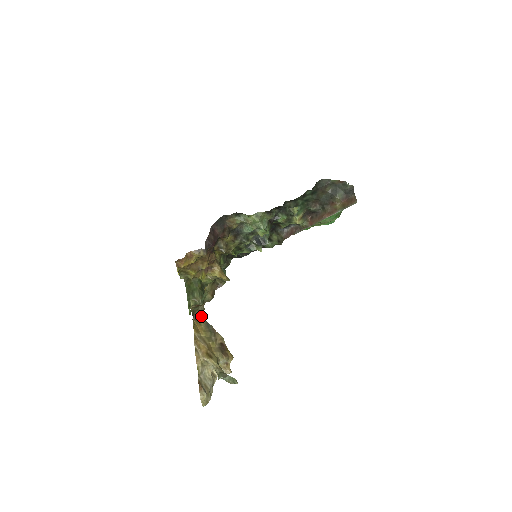
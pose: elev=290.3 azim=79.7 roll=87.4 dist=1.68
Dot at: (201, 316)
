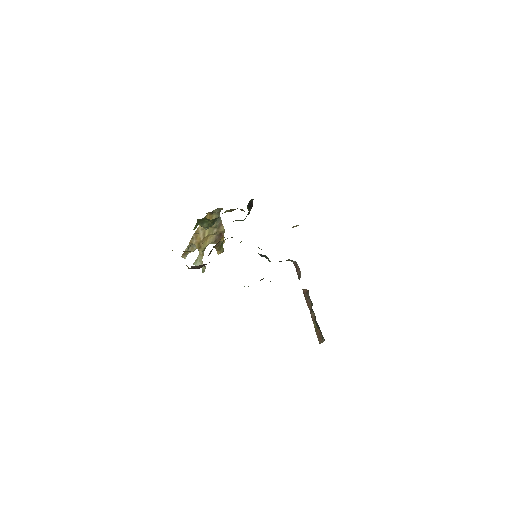
Dot at: (216, 213)
